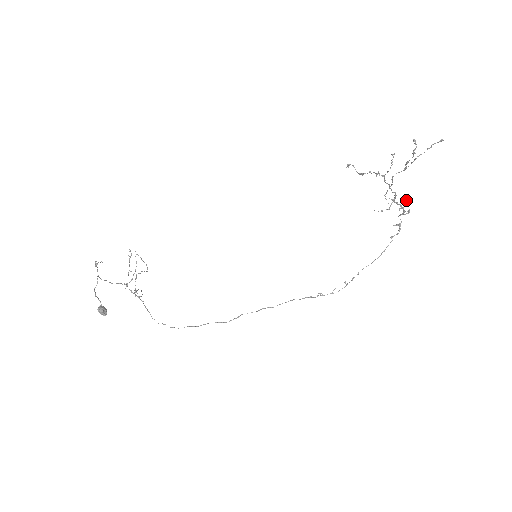
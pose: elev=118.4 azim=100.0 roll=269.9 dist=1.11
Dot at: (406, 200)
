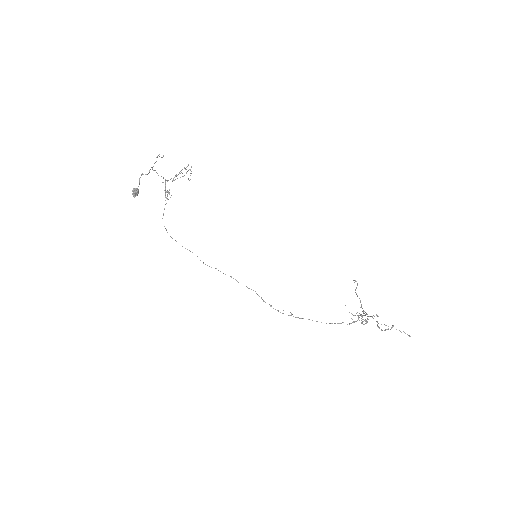
Dot at: occluded
